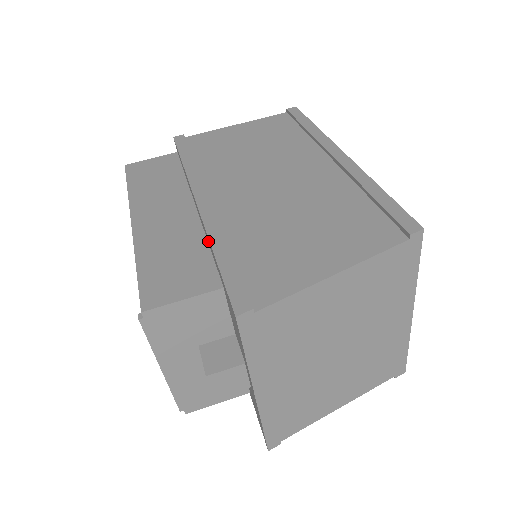
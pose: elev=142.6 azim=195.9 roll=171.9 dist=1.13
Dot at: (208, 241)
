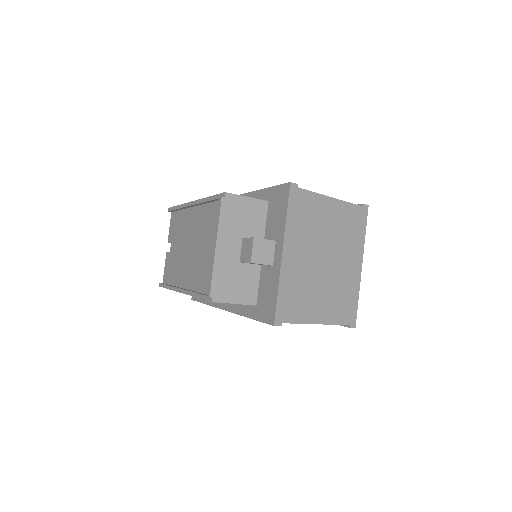
Dot at: occluded
